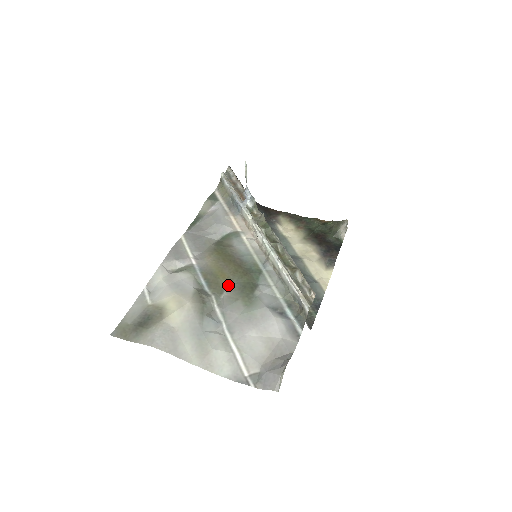
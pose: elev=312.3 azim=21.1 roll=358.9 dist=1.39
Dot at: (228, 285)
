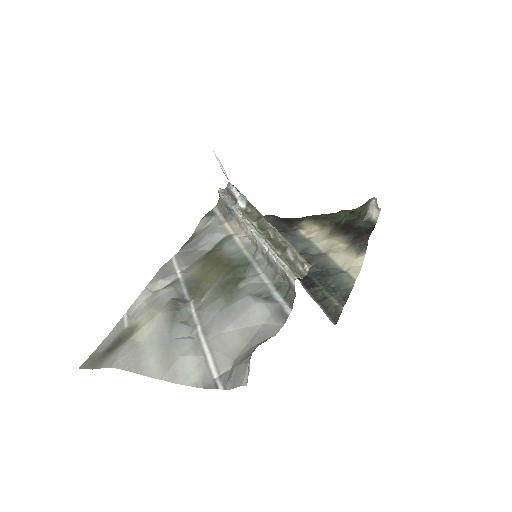
Dot at: (210, 287)
